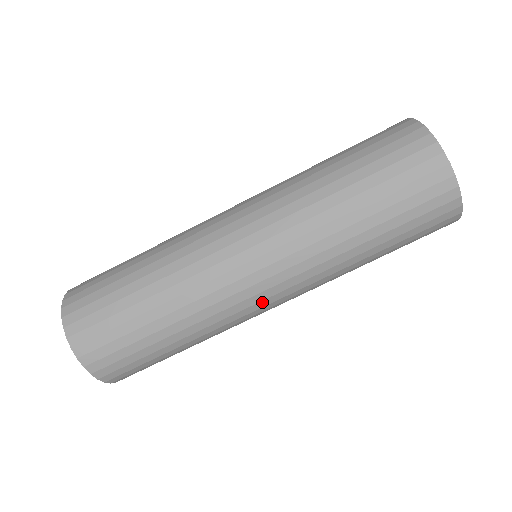
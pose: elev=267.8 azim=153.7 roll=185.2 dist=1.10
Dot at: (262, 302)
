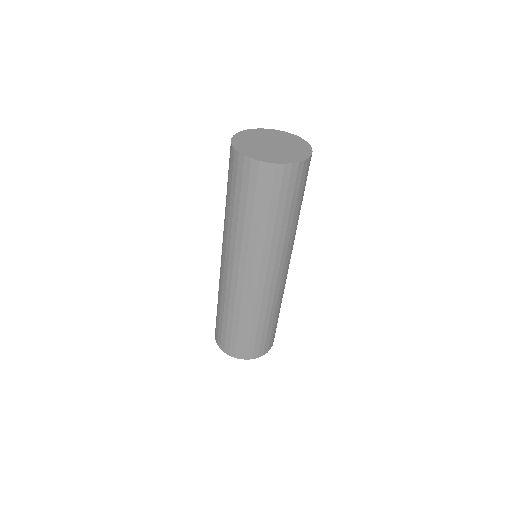
Dot at: (278, 280)
